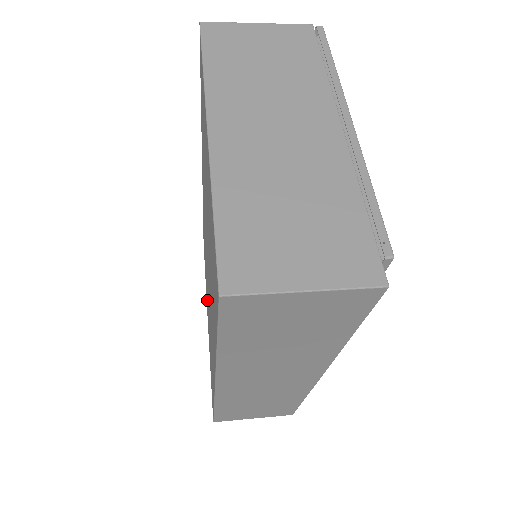
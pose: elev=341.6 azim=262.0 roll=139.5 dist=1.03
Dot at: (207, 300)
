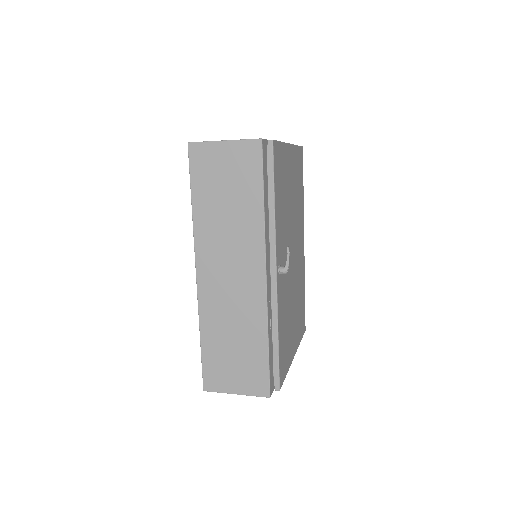
Dot at: occluded
